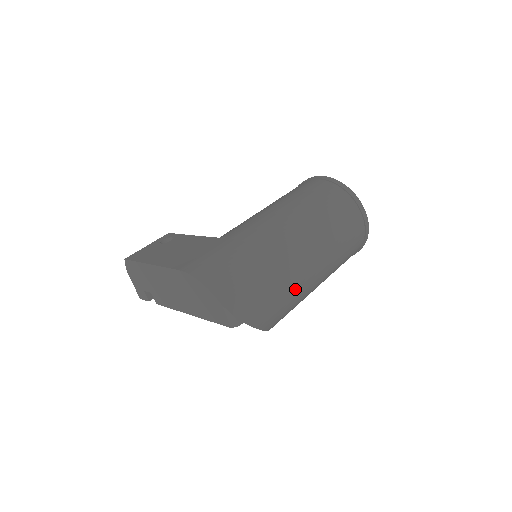
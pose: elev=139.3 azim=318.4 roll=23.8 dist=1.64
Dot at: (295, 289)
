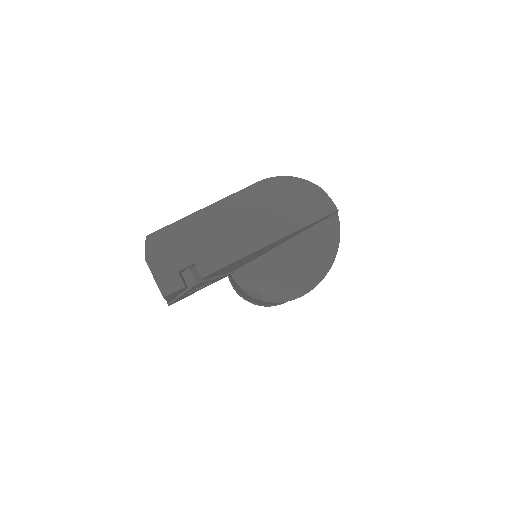
Dot at: occluded
